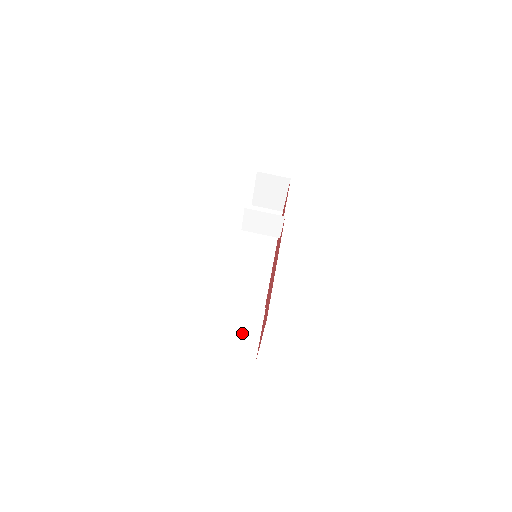
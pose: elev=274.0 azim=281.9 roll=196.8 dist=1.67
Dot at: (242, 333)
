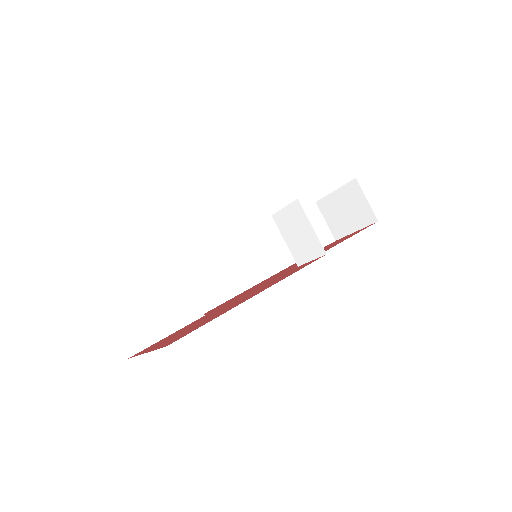
Dot at: (150, 315)
